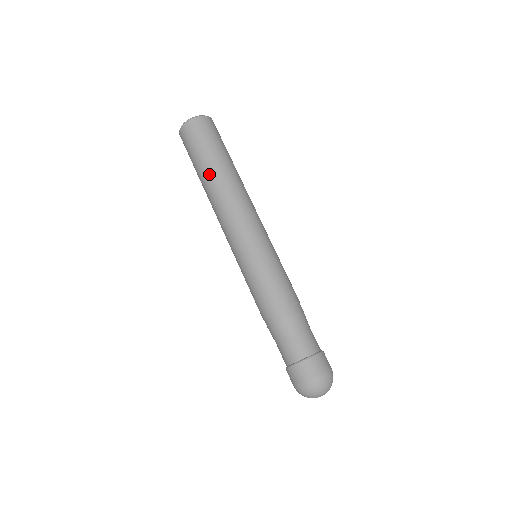
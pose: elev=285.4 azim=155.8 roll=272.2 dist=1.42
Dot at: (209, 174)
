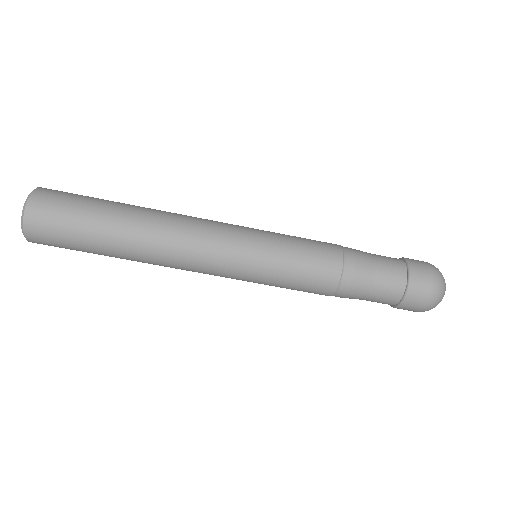
Dot at: (121, 249)
